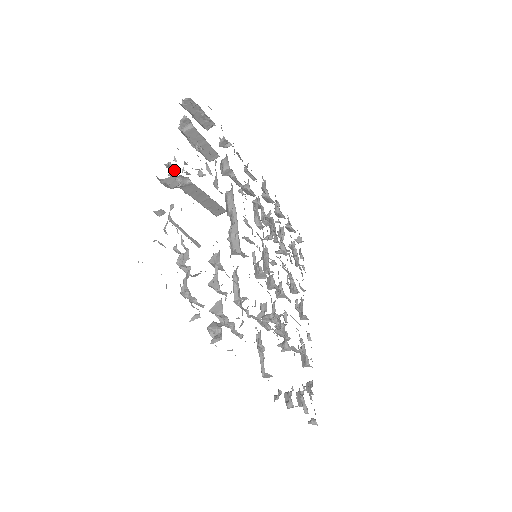
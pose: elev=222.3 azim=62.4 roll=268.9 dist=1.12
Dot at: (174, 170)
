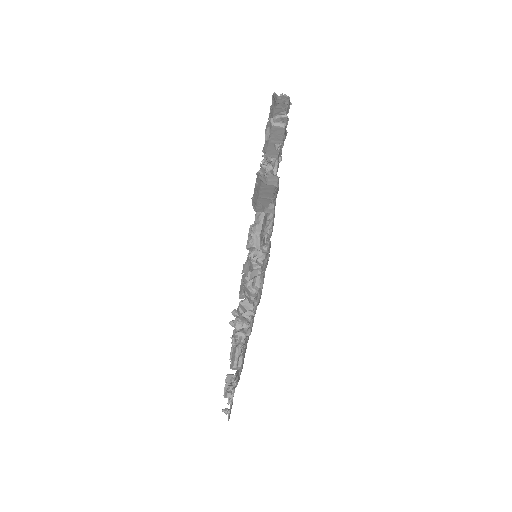
Dot at: (271, 166)
